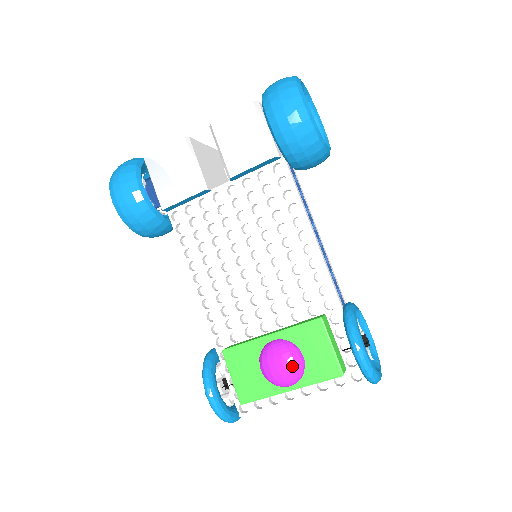
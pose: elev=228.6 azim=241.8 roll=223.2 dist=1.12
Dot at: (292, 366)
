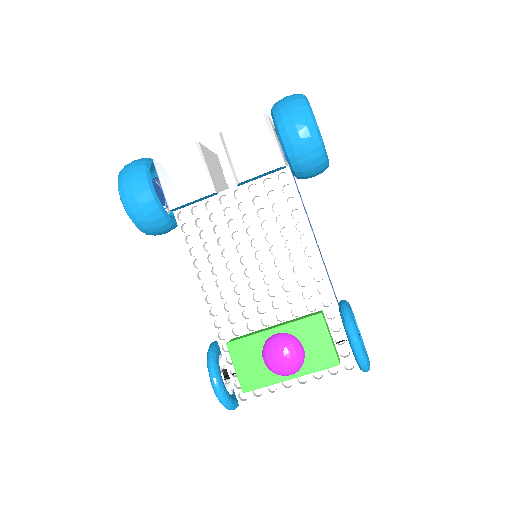
Dot at: (294, 357)
